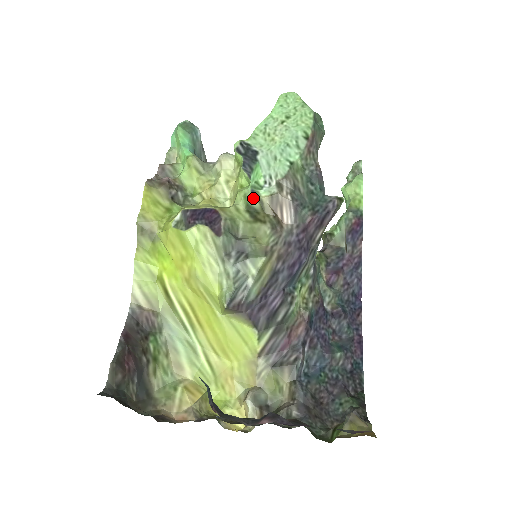
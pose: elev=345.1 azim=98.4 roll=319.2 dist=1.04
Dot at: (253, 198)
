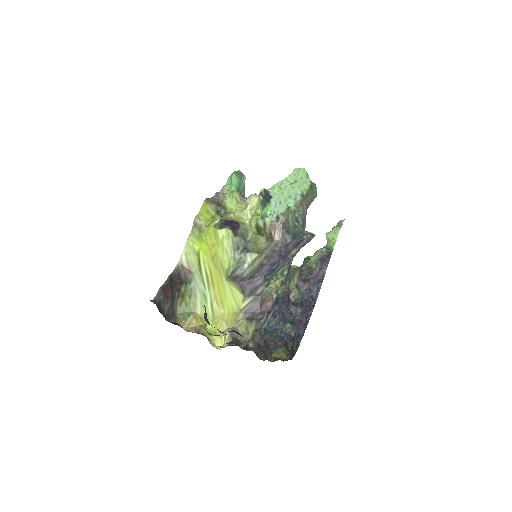
Dot at: (261, 221)
